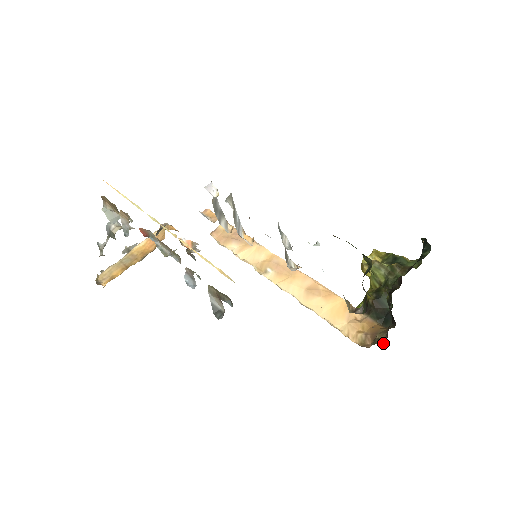
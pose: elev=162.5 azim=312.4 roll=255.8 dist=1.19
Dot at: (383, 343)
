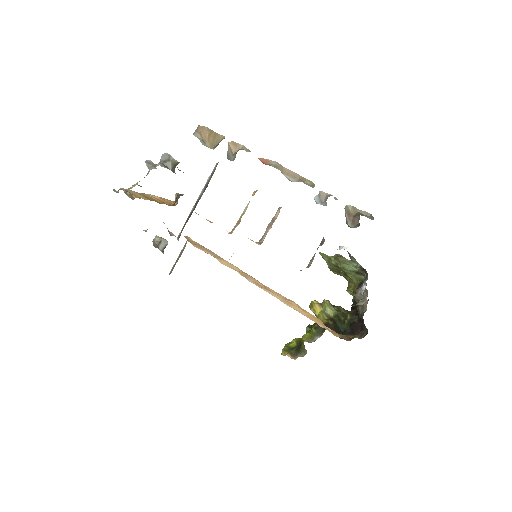
Dot at: occluded
